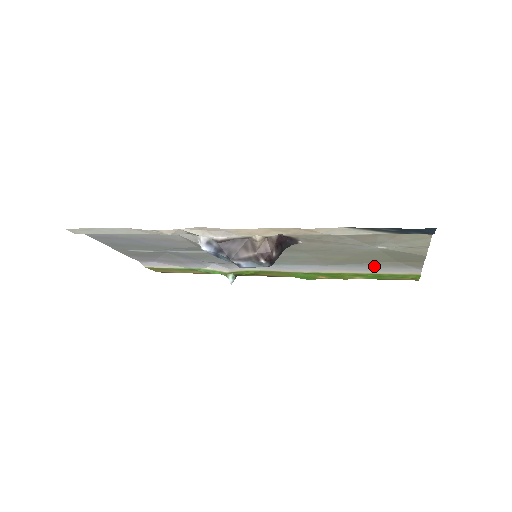
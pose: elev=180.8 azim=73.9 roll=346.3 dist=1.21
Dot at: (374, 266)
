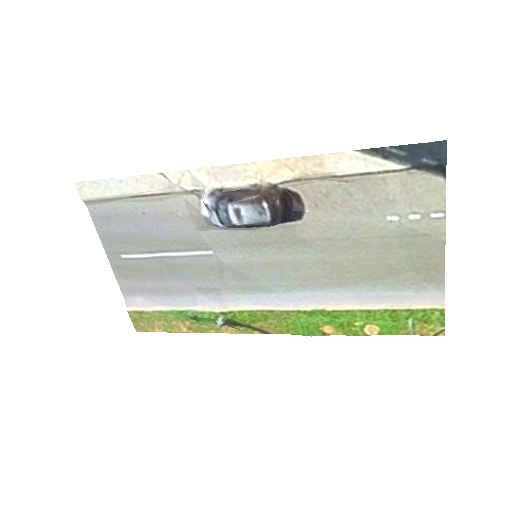
Dot at: (388, 288)
